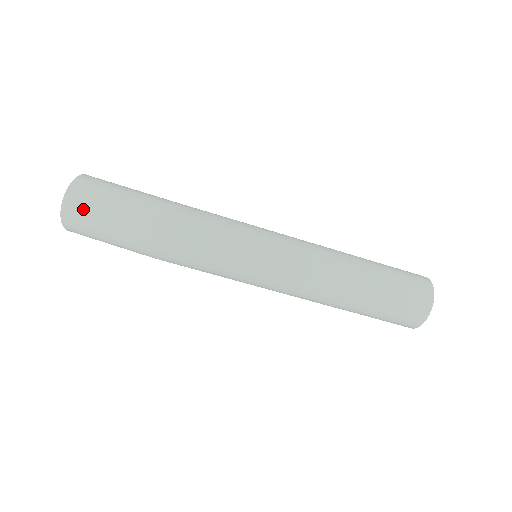
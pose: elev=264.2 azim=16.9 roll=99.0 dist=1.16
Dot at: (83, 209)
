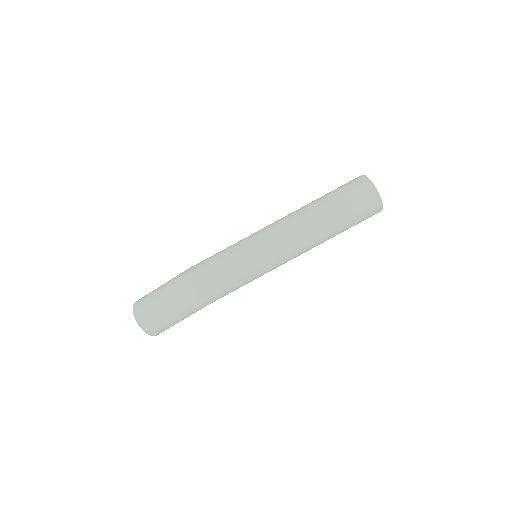
Dot at: (147, 314)
